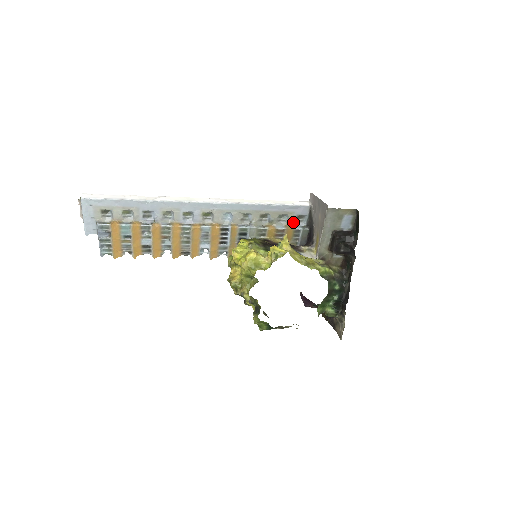
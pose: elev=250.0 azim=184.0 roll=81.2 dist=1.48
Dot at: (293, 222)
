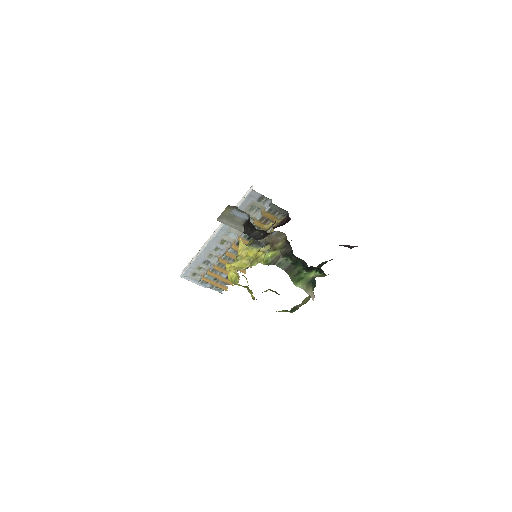
Dot at: (262, 206)
